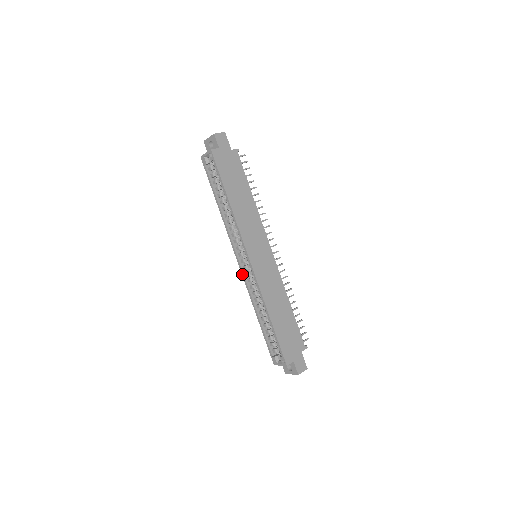
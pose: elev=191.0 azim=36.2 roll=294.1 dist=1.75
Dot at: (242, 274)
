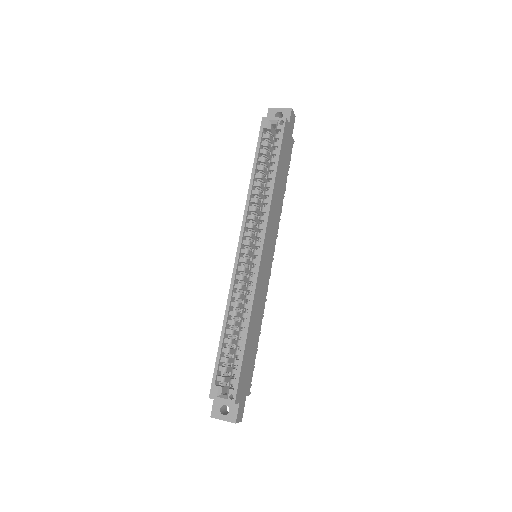
Dot at: (235, 265)
